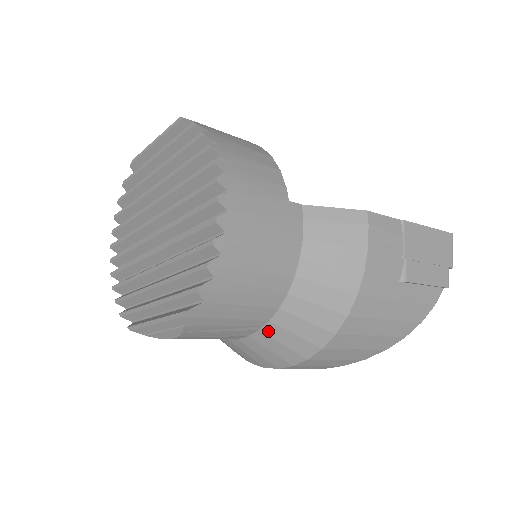
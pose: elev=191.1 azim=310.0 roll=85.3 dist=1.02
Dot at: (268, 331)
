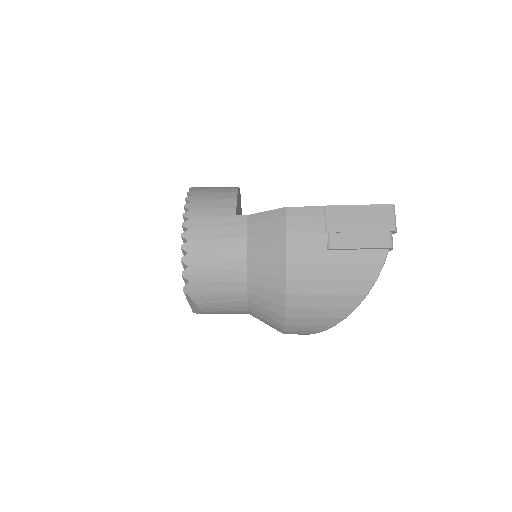
Dot at: (252, 300)
